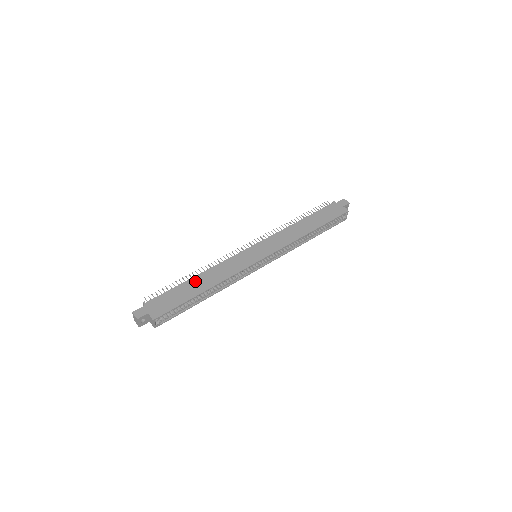
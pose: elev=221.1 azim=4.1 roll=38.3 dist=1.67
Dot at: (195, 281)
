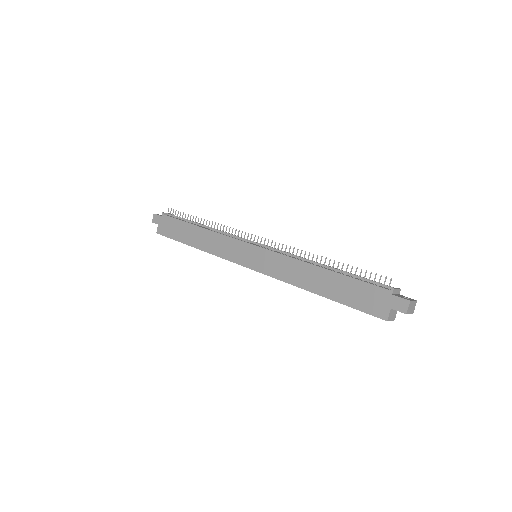
Dot at: (195, 231)
